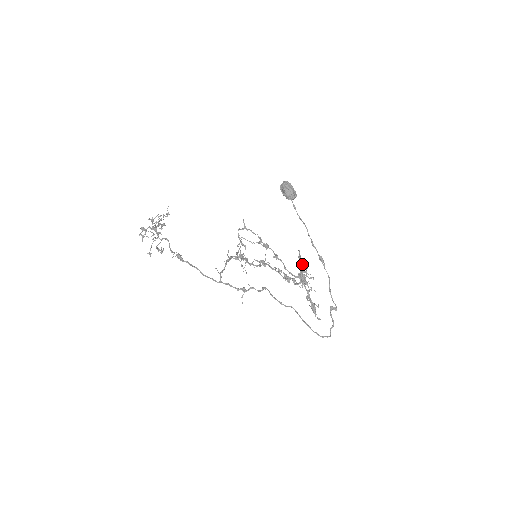
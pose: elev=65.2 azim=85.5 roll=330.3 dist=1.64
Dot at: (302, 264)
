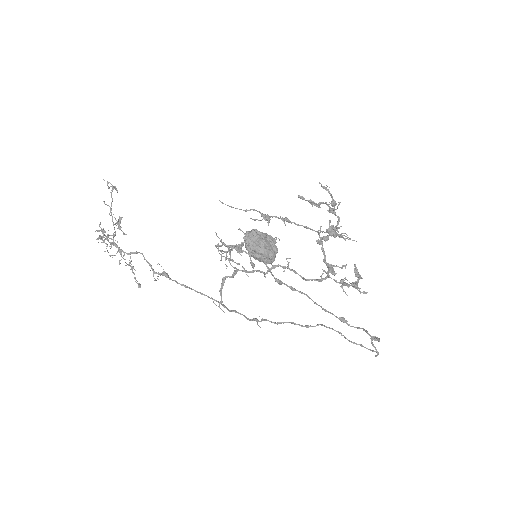
Dot at: (325, 240)
